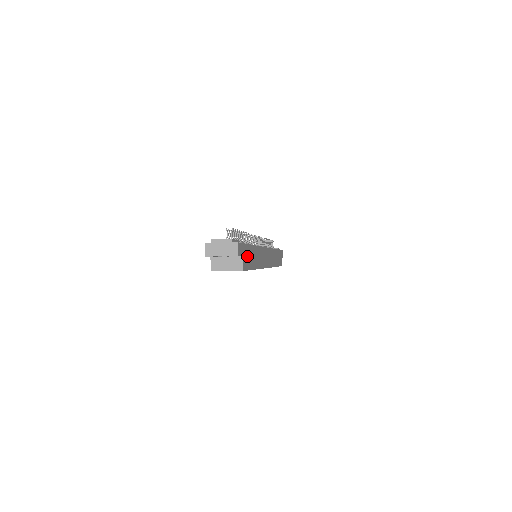
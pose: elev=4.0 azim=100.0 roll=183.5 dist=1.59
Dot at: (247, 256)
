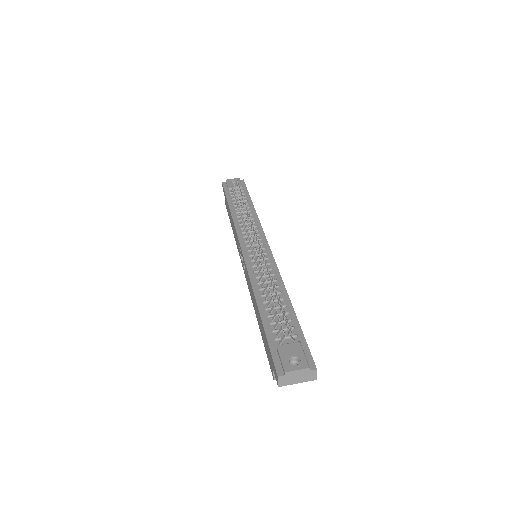
Dot at: occluded
